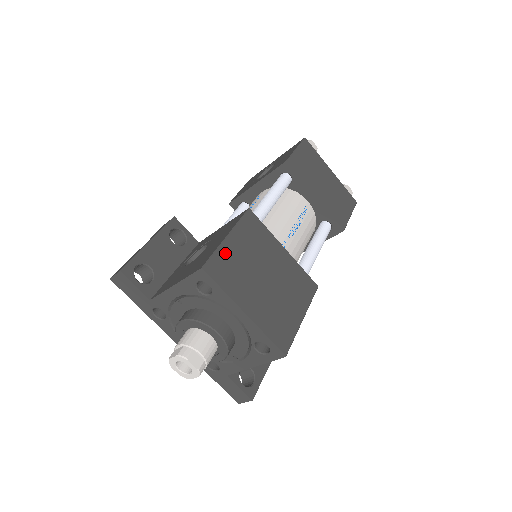
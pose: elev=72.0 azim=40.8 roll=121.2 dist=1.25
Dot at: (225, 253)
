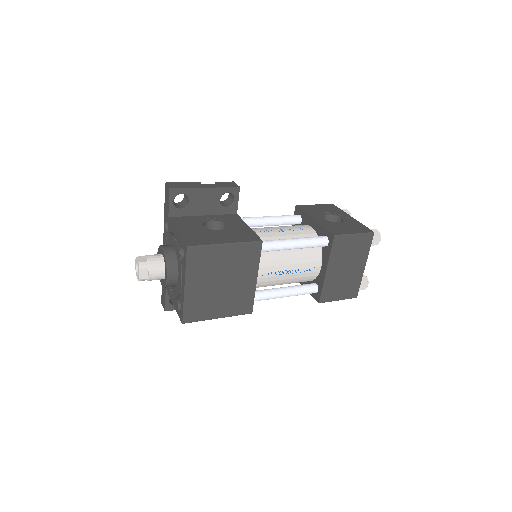
Dot at: (212, 251)
